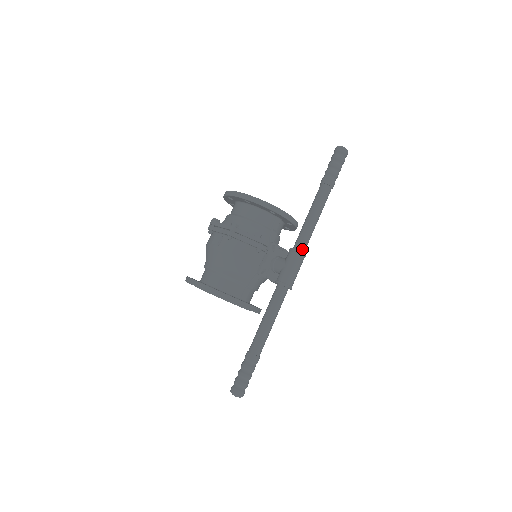
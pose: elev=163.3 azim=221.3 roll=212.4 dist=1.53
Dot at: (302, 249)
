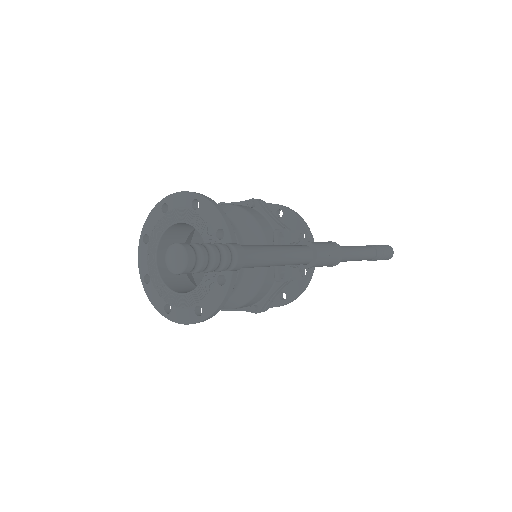
Dot at: occluded
